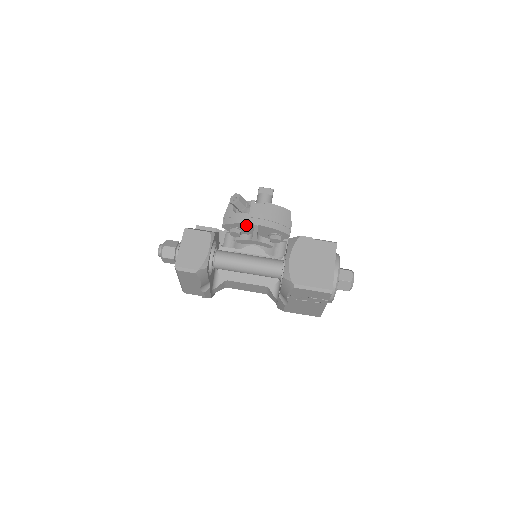
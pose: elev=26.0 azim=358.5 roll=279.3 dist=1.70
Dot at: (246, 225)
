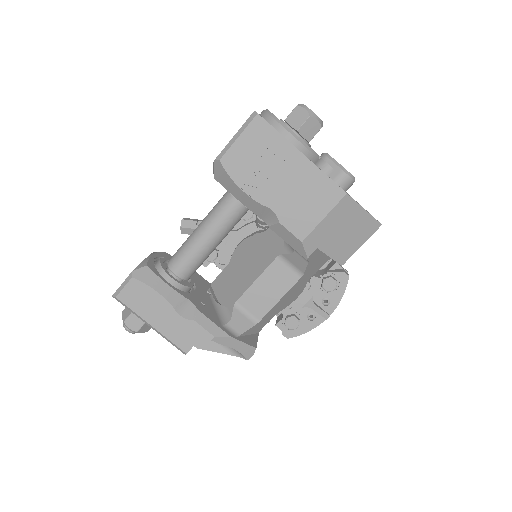
Dot at: occluded
